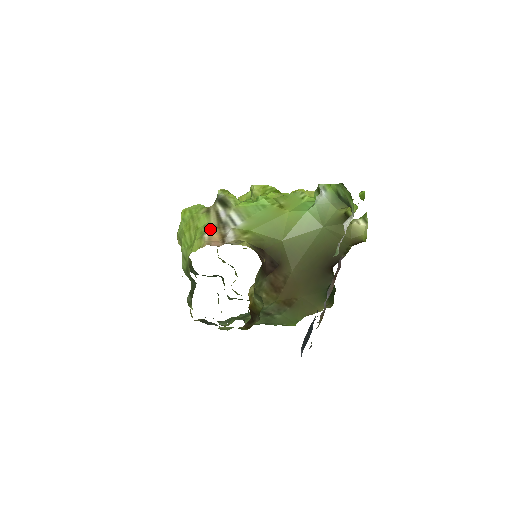
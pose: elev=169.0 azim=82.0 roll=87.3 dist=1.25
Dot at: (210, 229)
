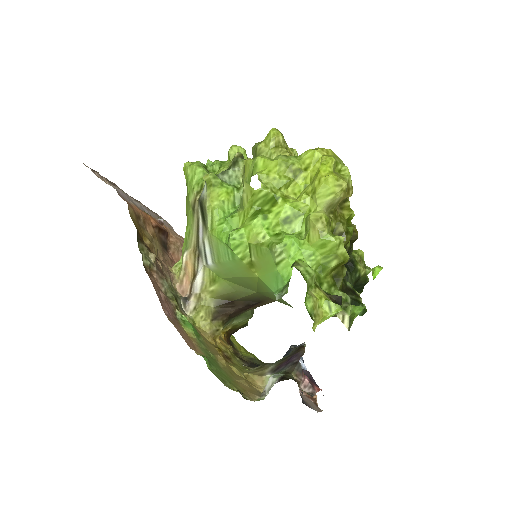
Dot at: (190, 246)
